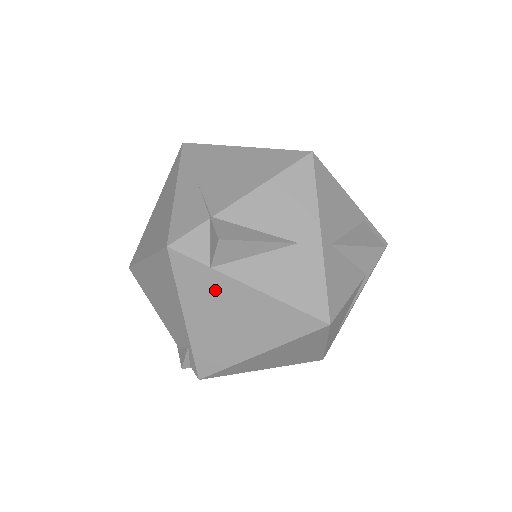
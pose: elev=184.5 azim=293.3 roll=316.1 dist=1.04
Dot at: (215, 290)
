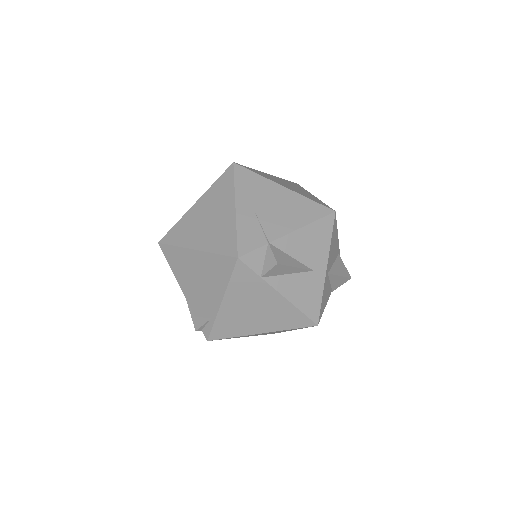
Dot at: (255, 291)
